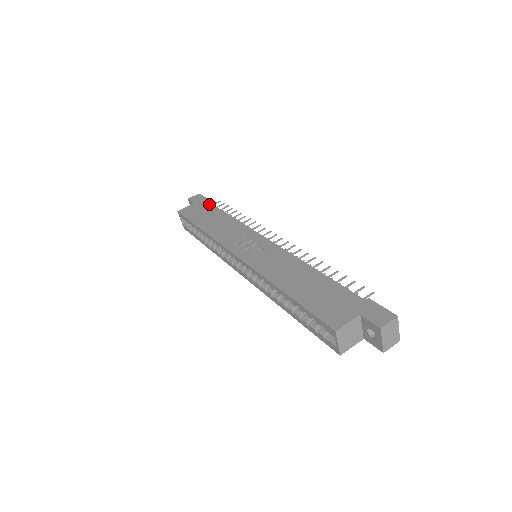
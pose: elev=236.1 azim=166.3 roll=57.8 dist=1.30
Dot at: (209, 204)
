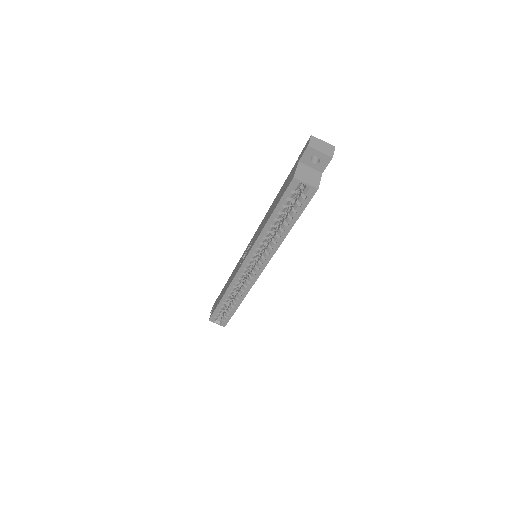
Dot at: occluded
